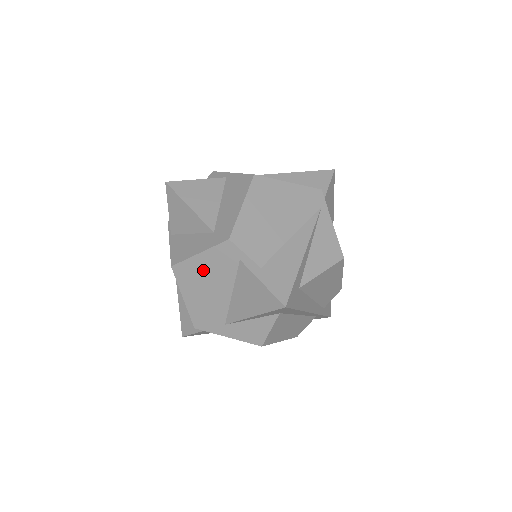
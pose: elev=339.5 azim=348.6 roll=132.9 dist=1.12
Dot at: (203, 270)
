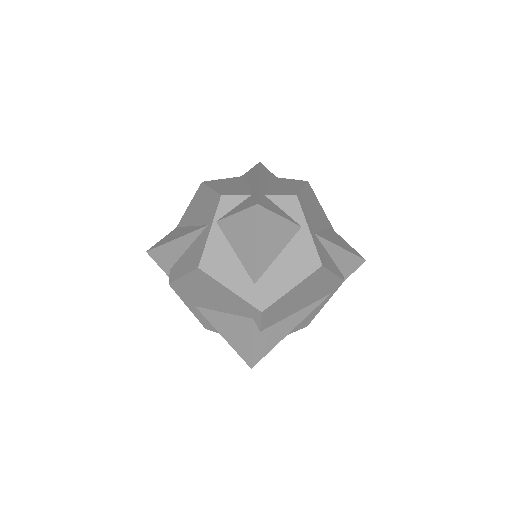
Dot at: (220, 293)
